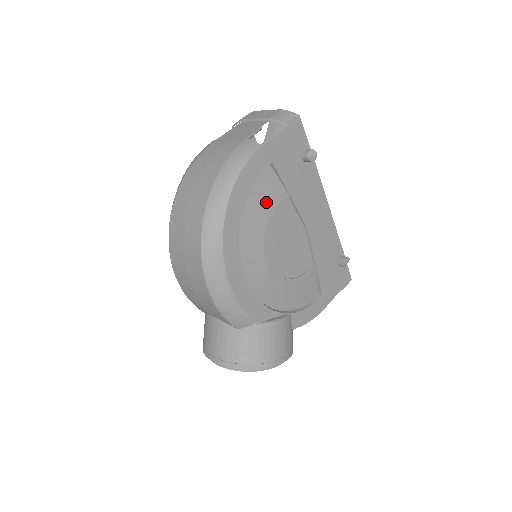
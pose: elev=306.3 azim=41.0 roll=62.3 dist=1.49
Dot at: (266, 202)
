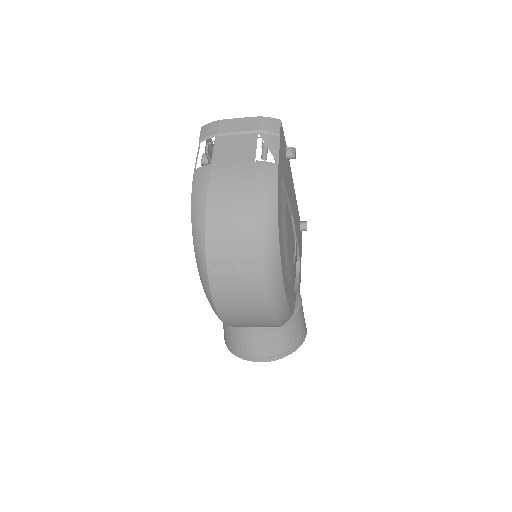
Dot at: (283, 212)
